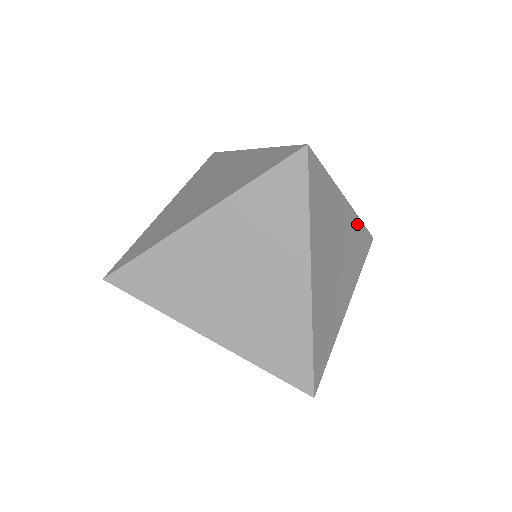
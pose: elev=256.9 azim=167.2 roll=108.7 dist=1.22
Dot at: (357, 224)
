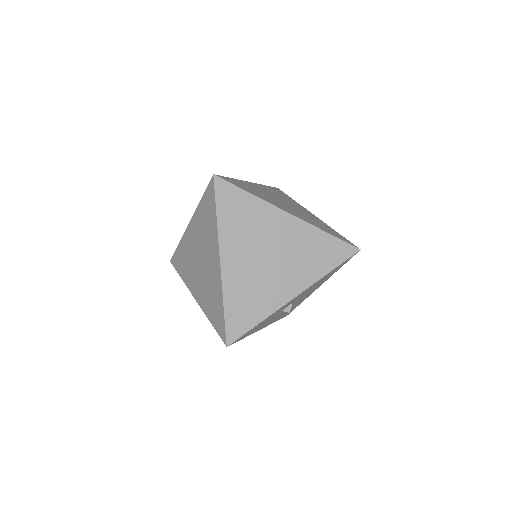
Dot at: (266, 187)
